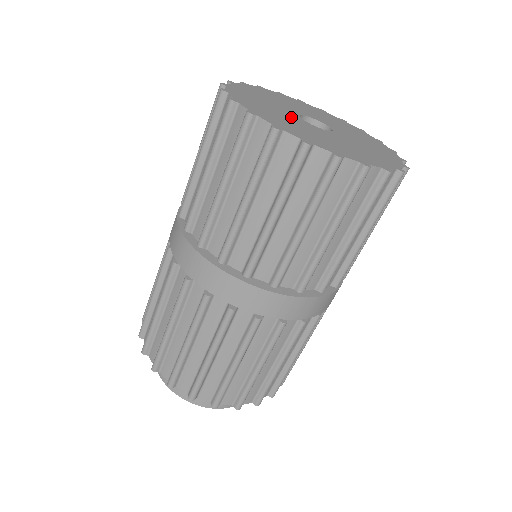
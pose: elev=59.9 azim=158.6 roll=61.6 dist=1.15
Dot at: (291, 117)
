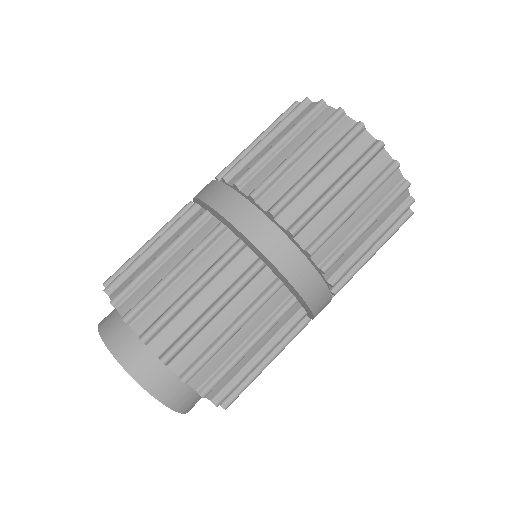
Dot at: occluded
